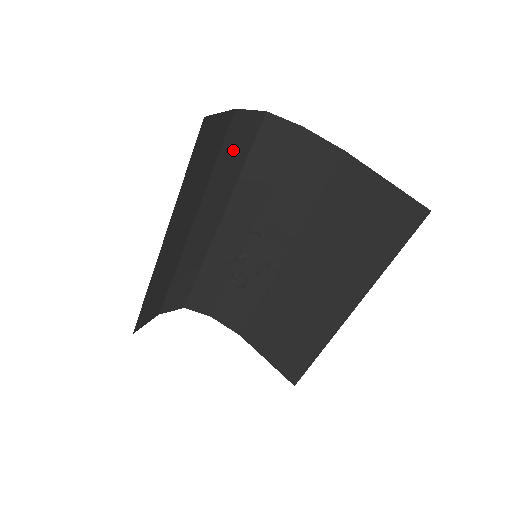
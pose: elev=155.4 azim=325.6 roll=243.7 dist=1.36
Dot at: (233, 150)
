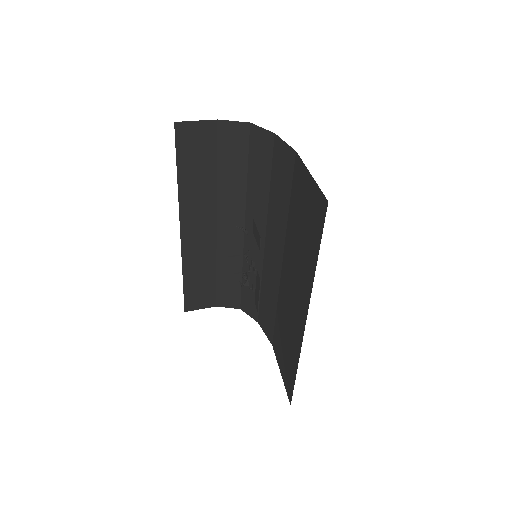
Dot at: (230, 157)
